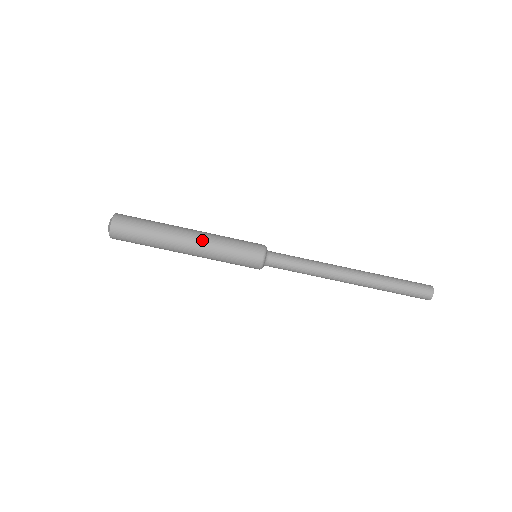
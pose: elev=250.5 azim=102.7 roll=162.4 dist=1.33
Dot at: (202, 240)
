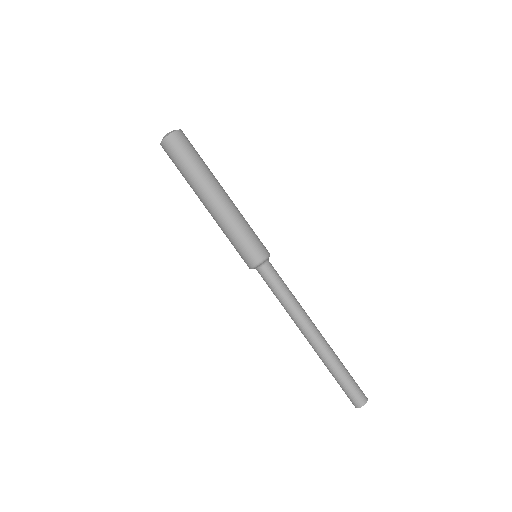
Dot at: occluded
